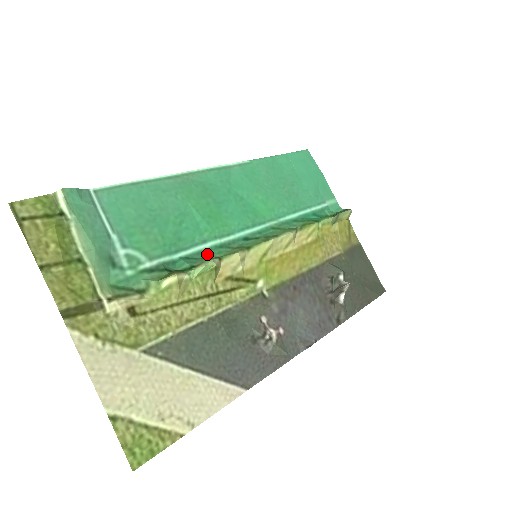
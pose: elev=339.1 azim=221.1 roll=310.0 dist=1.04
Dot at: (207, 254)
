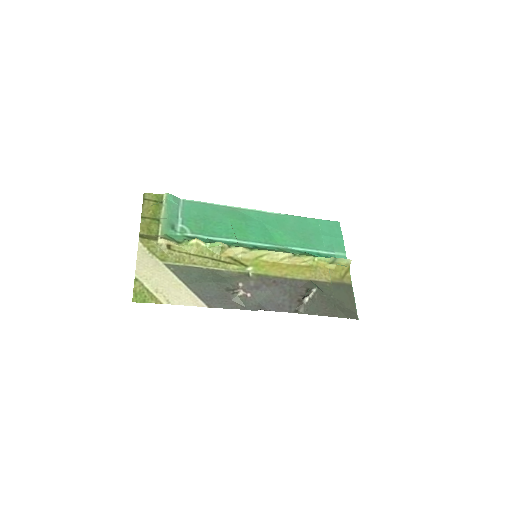
Dot at: (225, 243)
